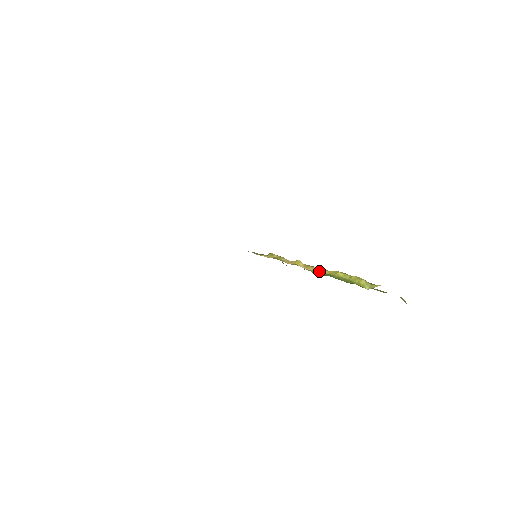
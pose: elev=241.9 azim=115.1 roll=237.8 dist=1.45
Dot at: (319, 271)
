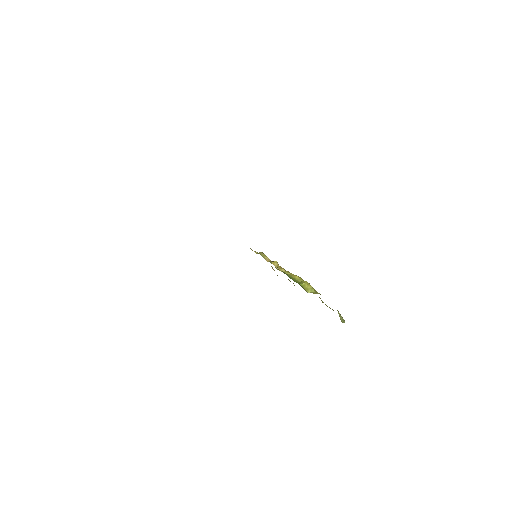
Dot at: (284, 271)
